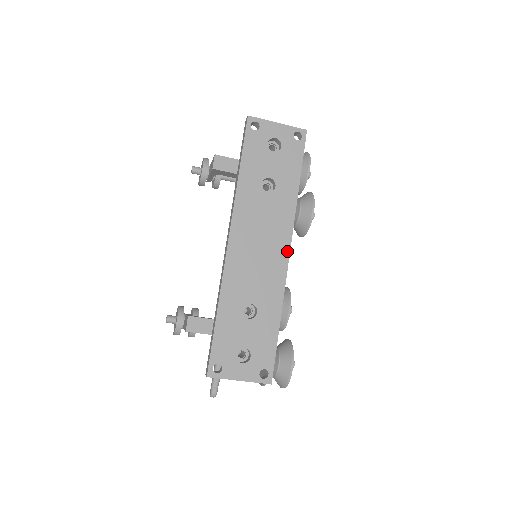
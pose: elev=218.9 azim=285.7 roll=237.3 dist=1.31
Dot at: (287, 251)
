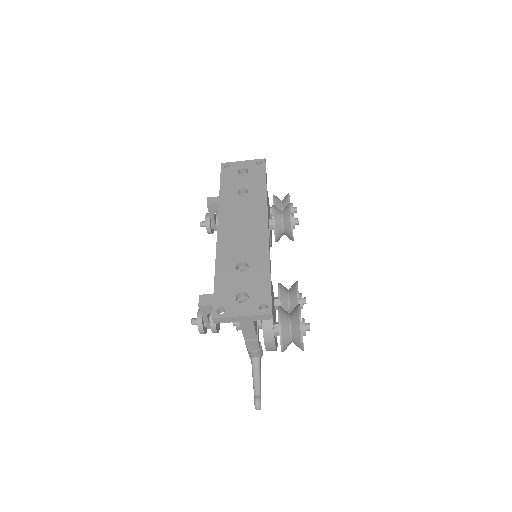
Dot at: (266, 224)
